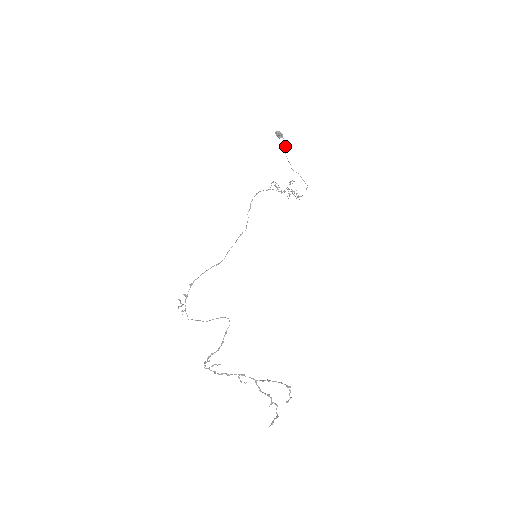
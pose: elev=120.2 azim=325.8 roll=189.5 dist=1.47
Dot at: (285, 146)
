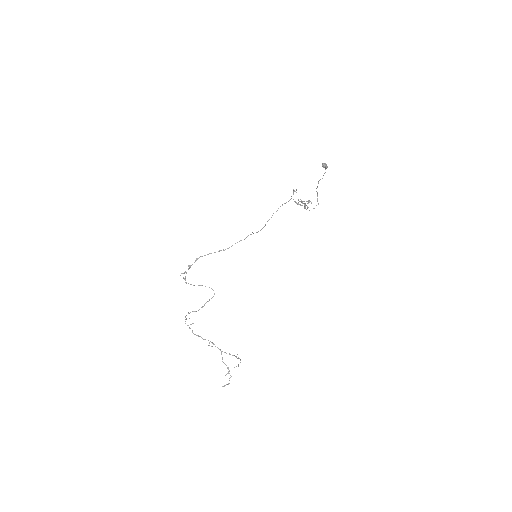
Dot at: occluded
